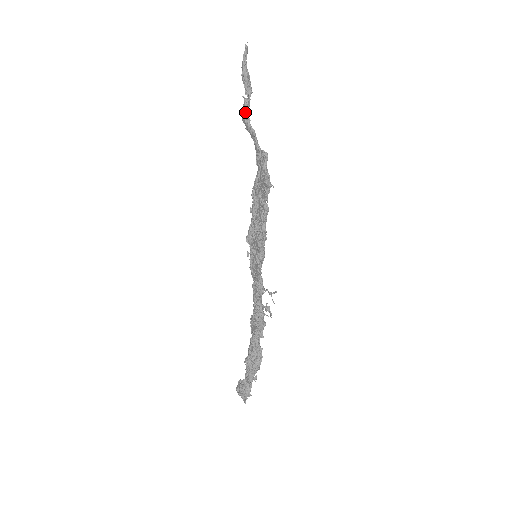
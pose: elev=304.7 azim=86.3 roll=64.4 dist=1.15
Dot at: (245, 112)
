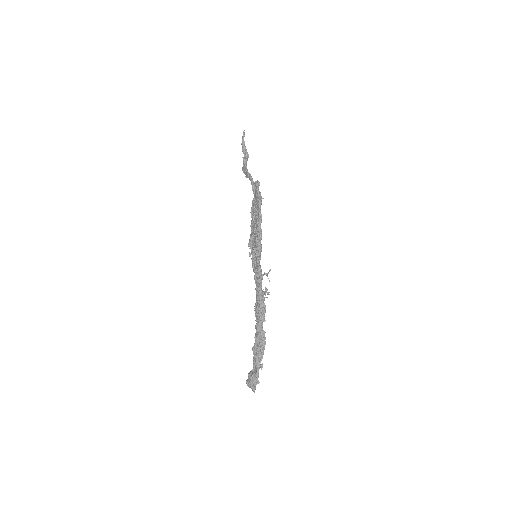
Dot at: (244, 166)
